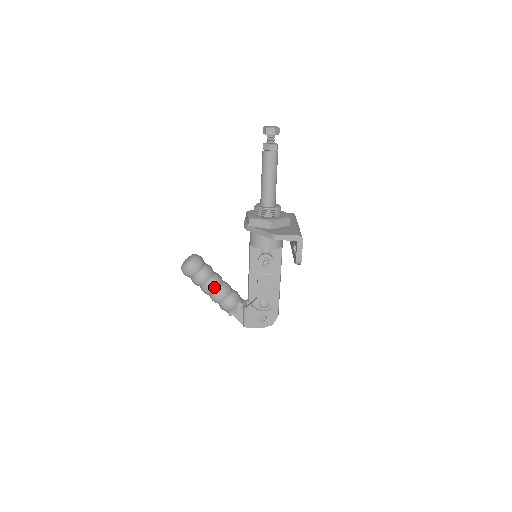
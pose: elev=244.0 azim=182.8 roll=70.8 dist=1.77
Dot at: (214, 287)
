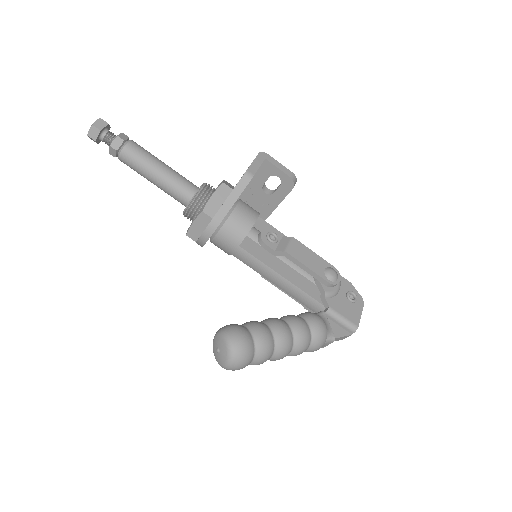
Dot at: (283, 326)
